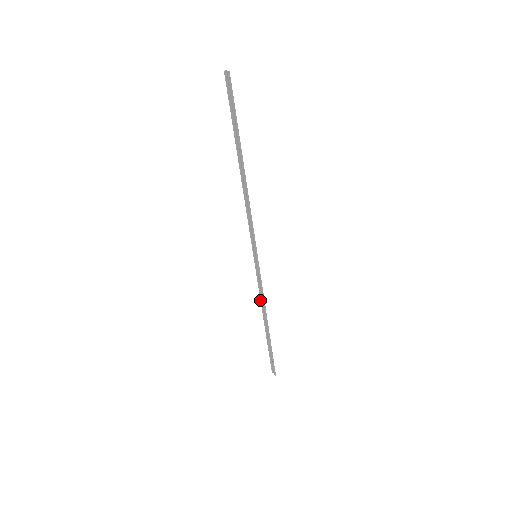
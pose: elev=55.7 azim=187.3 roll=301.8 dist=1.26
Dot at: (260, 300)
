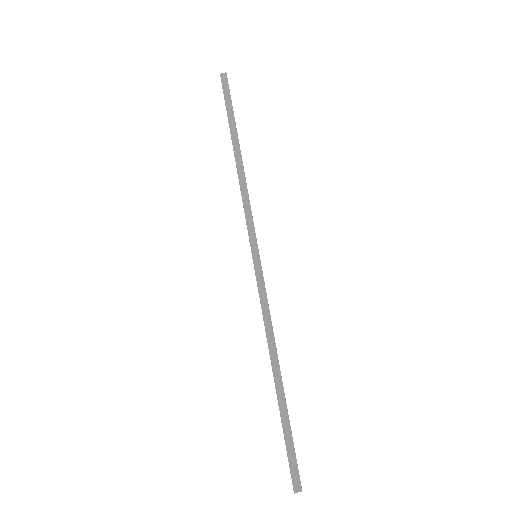
Dot at: occluded
